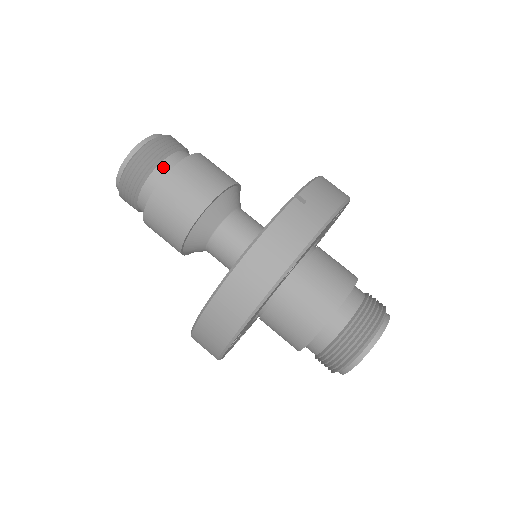
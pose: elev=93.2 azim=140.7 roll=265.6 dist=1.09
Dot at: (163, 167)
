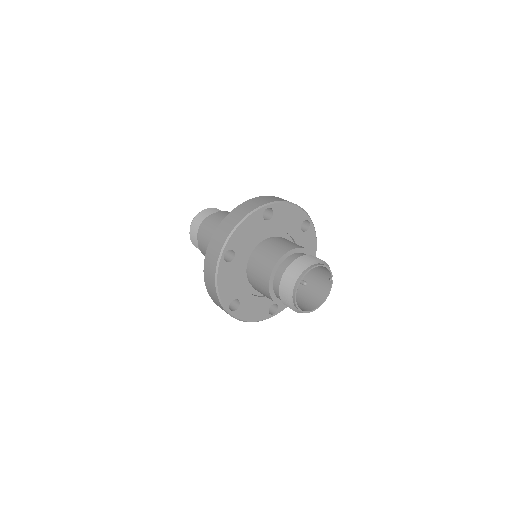
Dot at: occluded
